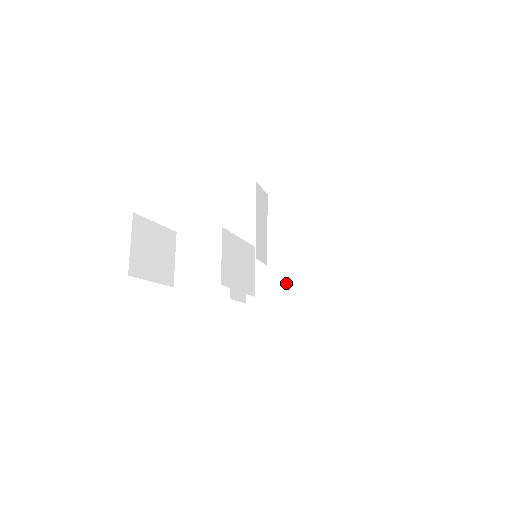
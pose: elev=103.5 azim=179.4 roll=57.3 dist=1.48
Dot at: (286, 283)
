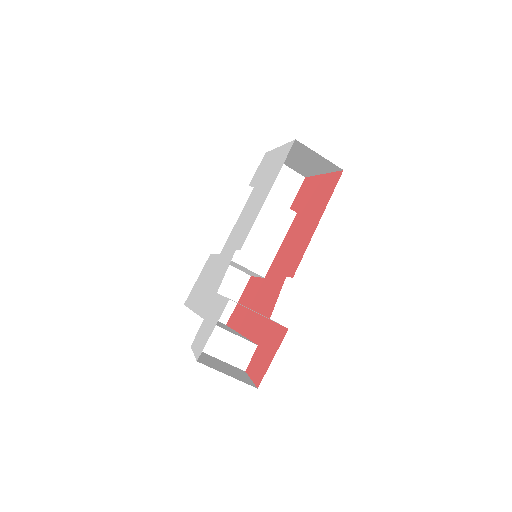
Dot at: (306, 164)
